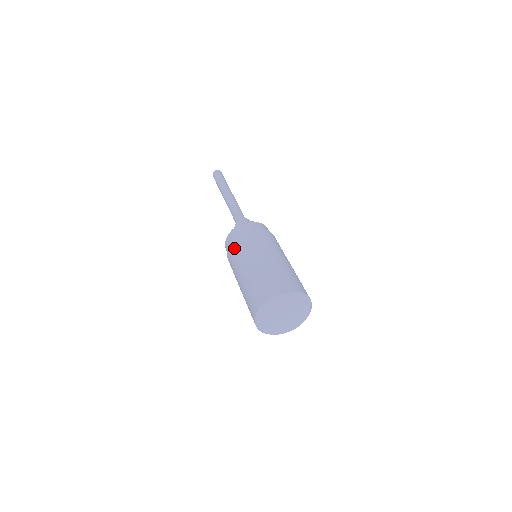
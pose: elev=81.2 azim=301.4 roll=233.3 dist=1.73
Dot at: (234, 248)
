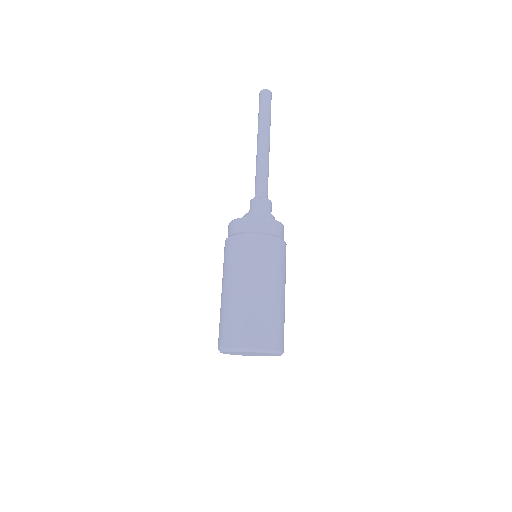
Dot at: (250, 246)
